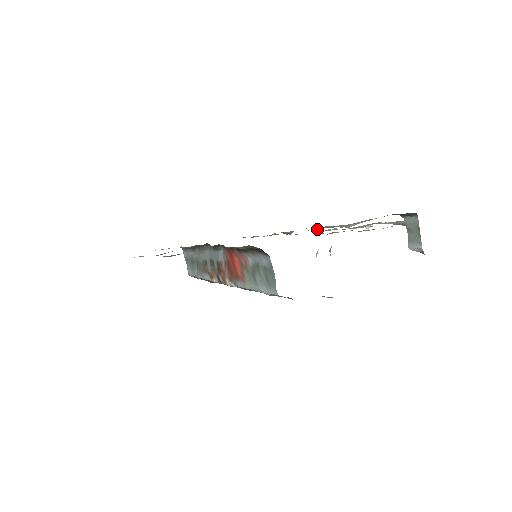
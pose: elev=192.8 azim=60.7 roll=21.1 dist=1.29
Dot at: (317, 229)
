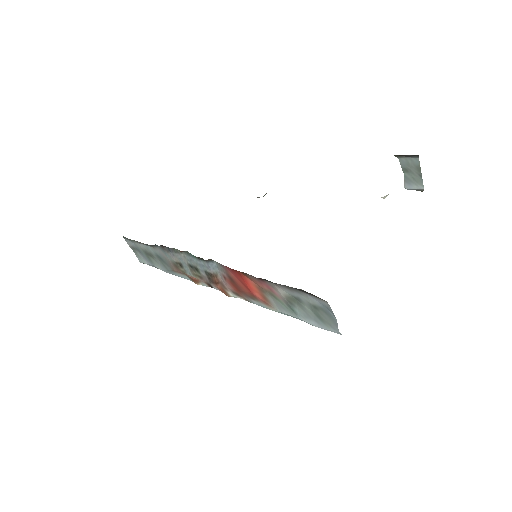
Dot at: occluded
